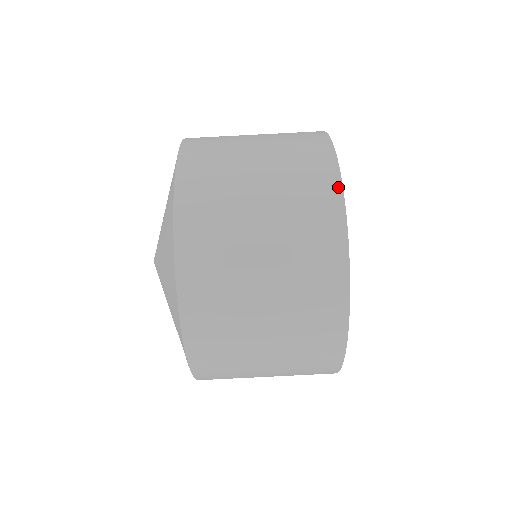
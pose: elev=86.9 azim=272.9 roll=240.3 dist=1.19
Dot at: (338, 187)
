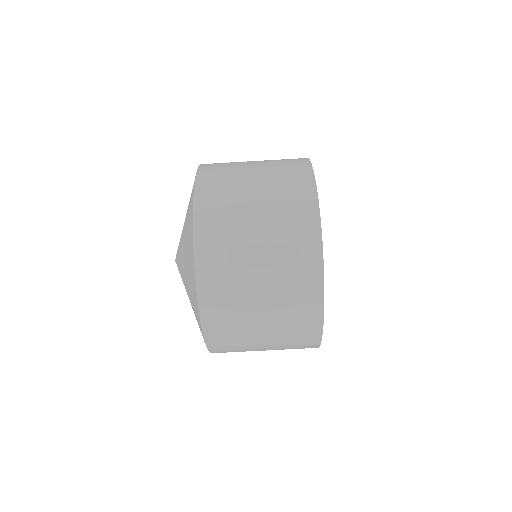
Dot at: (311, 176)
